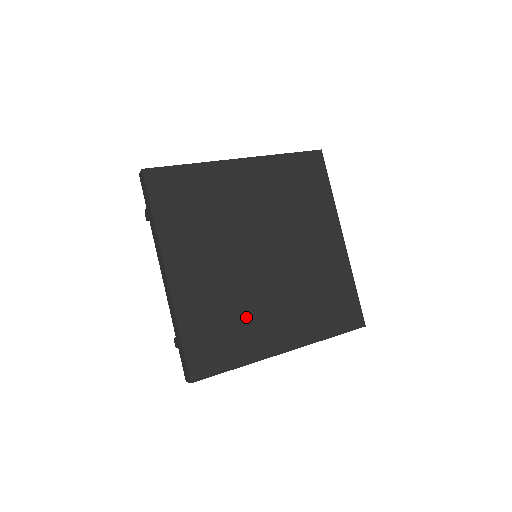
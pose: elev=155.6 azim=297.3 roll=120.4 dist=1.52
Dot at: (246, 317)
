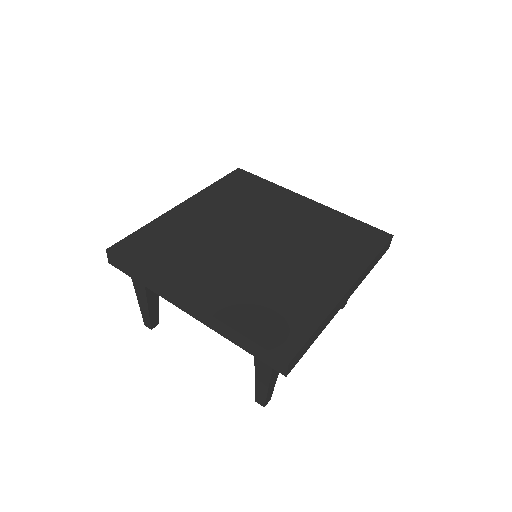
Dot at: (287, 287)
